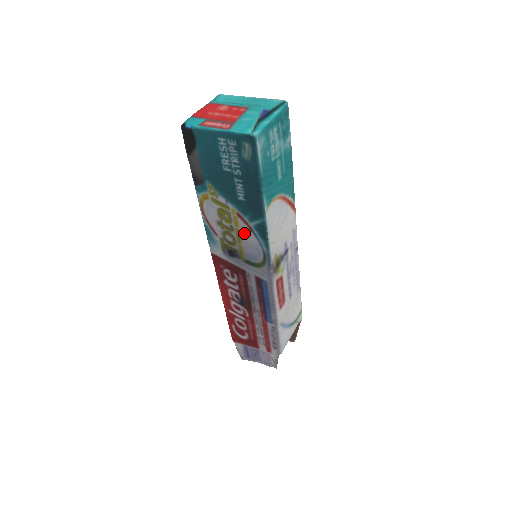
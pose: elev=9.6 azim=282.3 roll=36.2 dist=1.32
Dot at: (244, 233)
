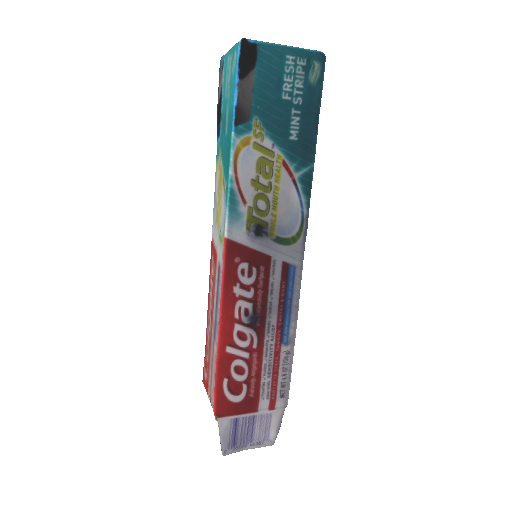
Dot at: (284, 191)
